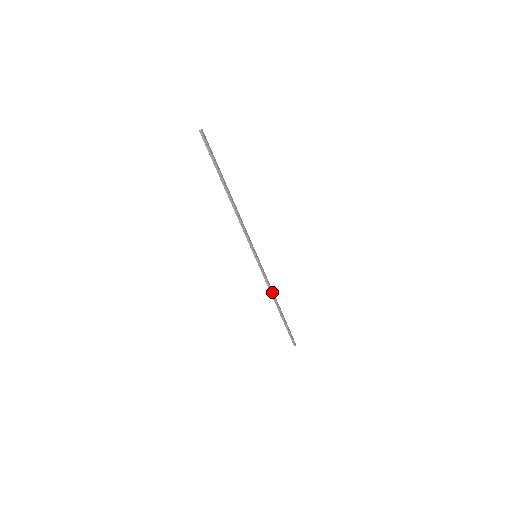
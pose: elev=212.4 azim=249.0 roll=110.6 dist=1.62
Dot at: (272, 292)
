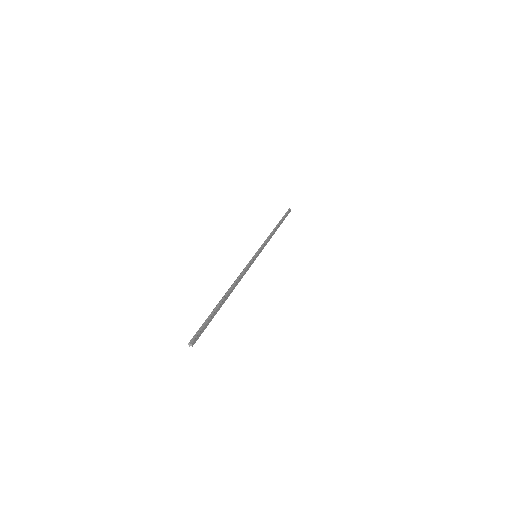
Dot at: (271, 237)
